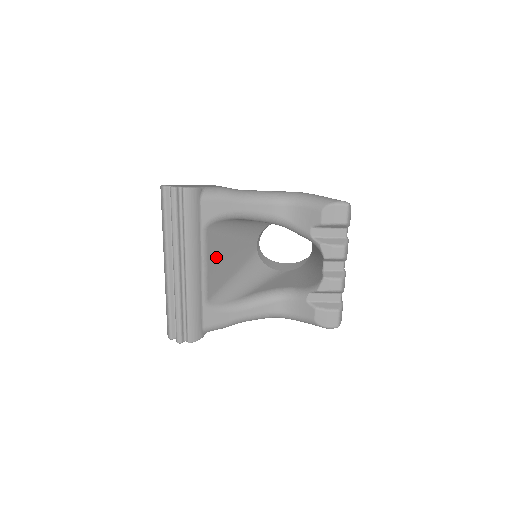
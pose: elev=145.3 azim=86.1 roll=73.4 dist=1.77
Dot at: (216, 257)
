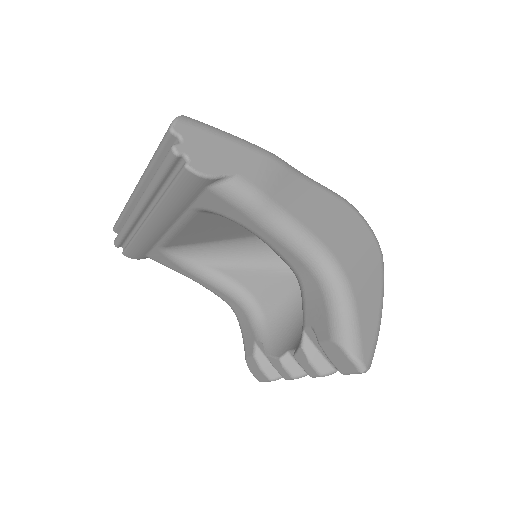
Dot at: (202, 227)
